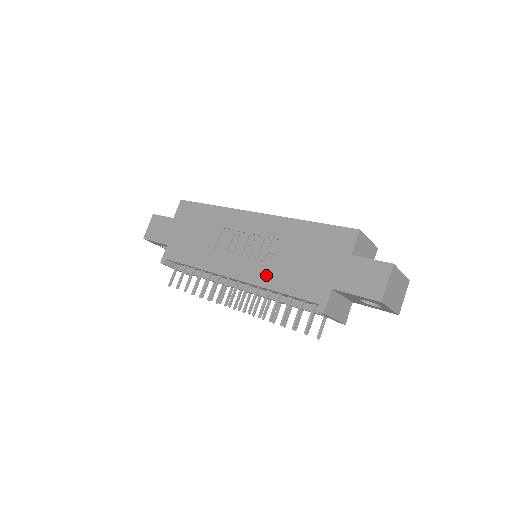
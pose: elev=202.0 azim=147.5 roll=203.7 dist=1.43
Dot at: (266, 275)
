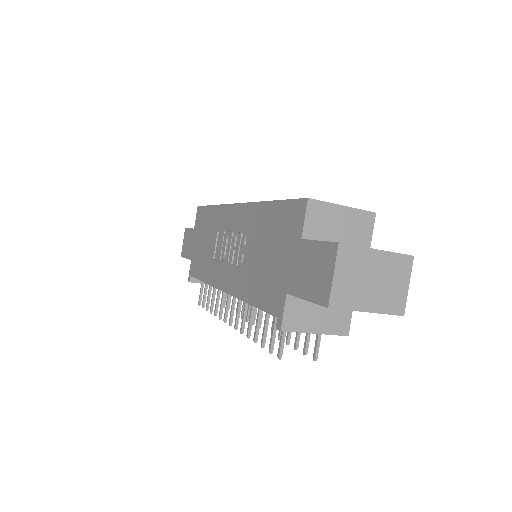
Dot at: (242, 283)
